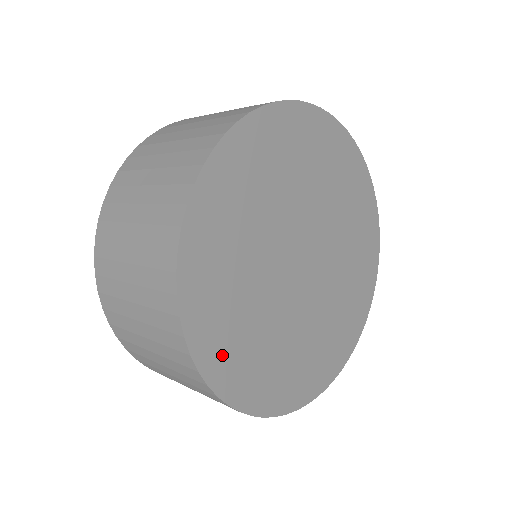
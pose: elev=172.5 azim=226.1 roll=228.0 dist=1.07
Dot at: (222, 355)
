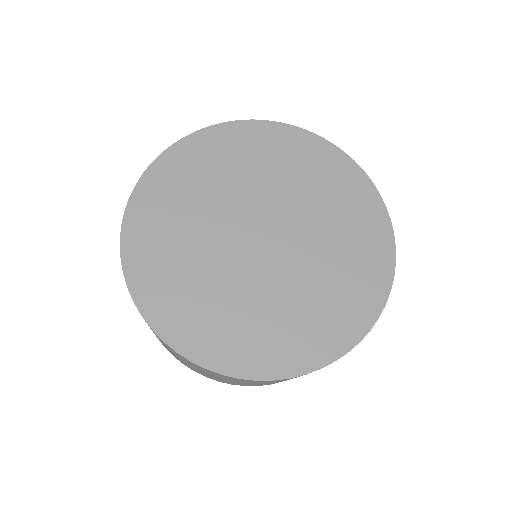
Dot at: (236, 352)
